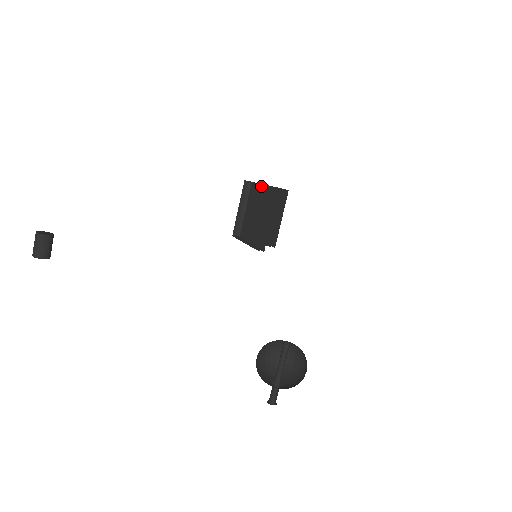
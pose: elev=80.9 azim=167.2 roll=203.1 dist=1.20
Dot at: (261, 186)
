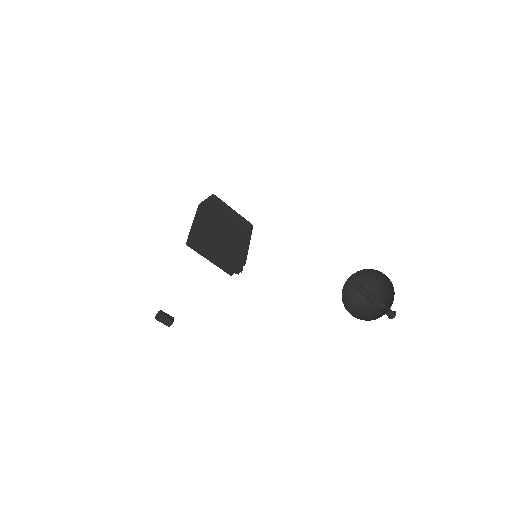
Dot at: (199, 221)
